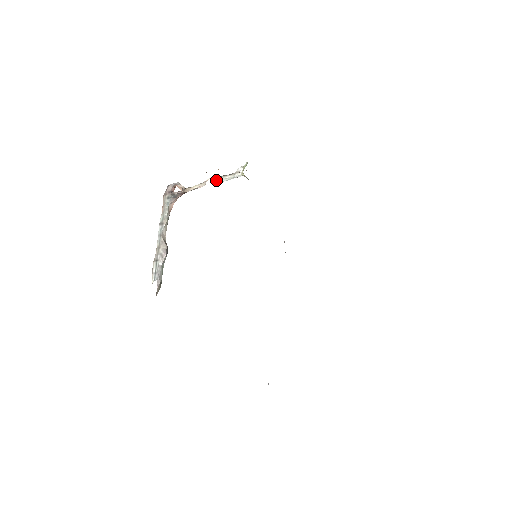
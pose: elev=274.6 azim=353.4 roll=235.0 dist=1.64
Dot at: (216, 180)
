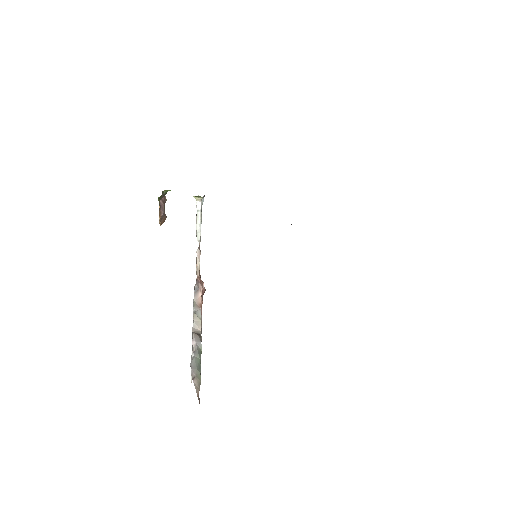
Dot at: (196, 233)
